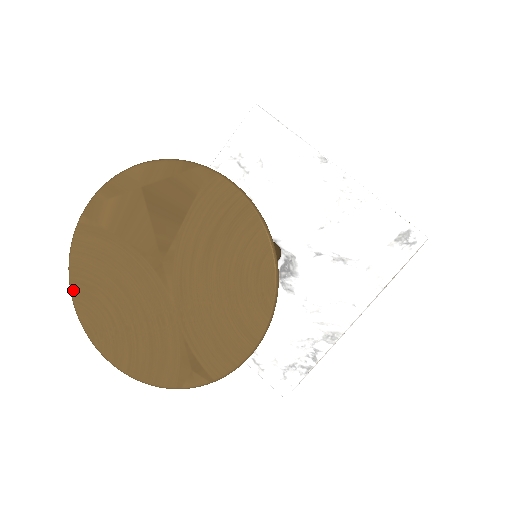
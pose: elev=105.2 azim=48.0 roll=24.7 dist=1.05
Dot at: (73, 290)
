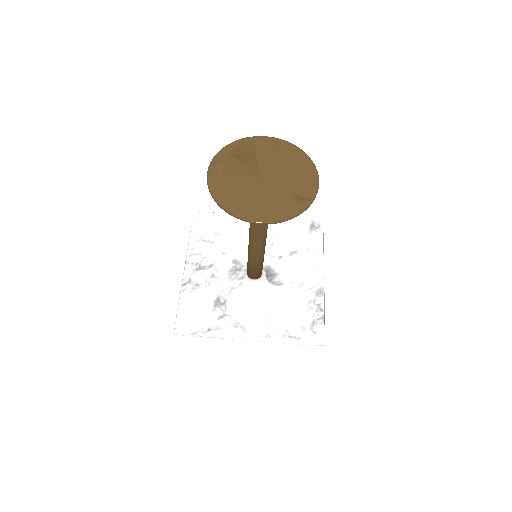
Dot at: (224, 206)
